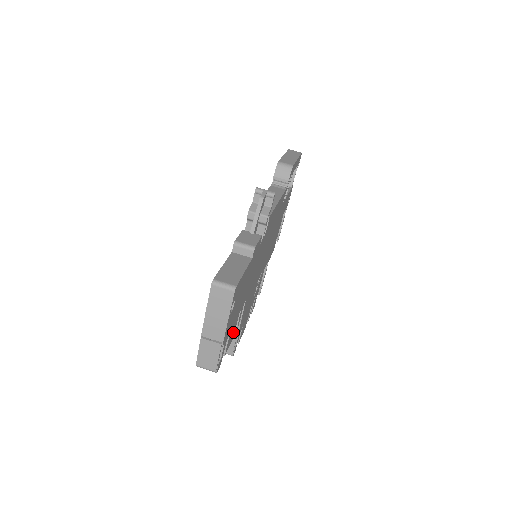
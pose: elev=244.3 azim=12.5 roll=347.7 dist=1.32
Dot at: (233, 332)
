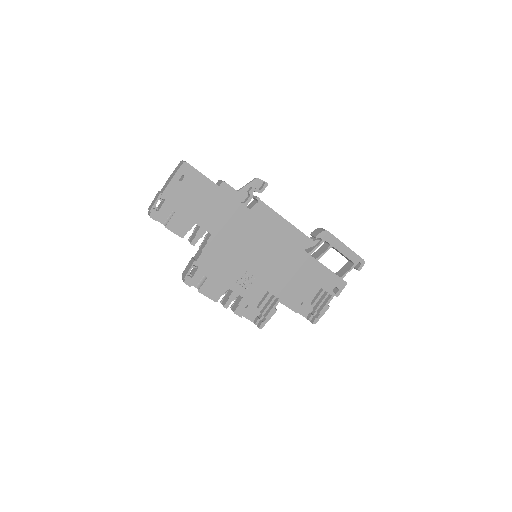
Dot at: (183, 229)
